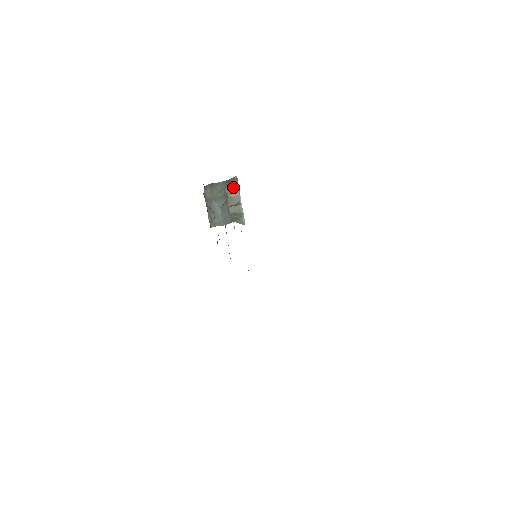
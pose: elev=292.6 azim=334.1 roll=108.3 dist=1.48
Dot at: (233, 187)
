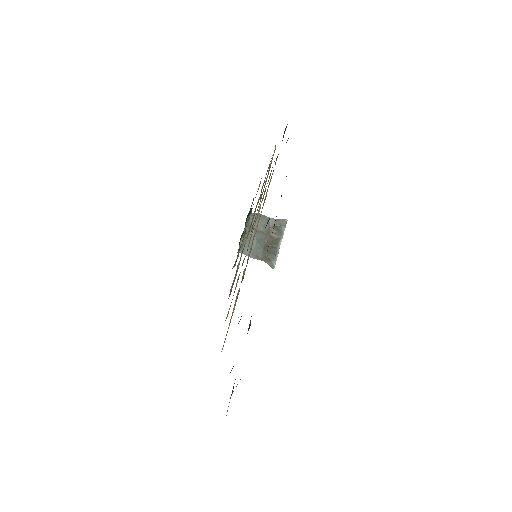
Dot at: (279, 228)
